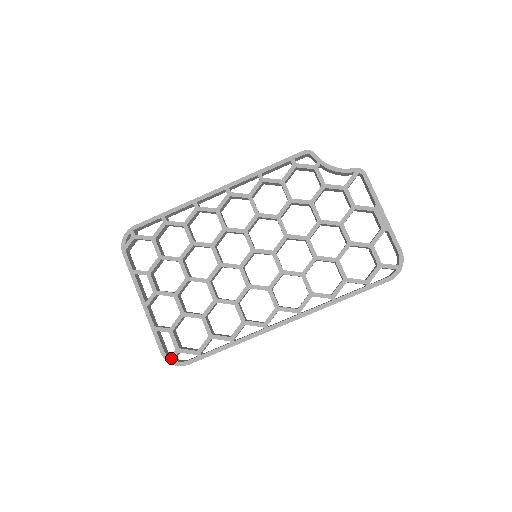
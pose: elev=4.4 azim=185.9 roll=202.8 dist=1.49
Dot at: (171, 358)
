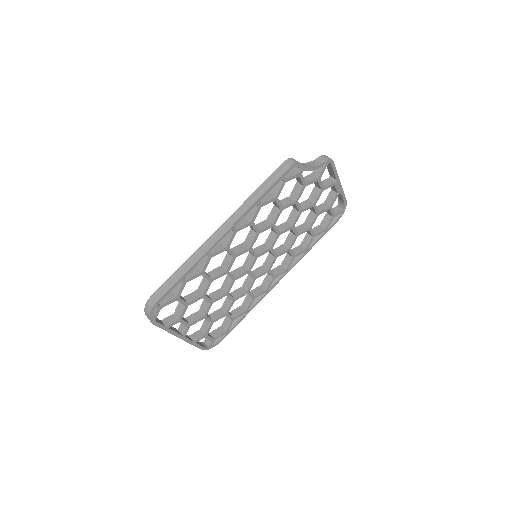
Dot at: (209, 347)
